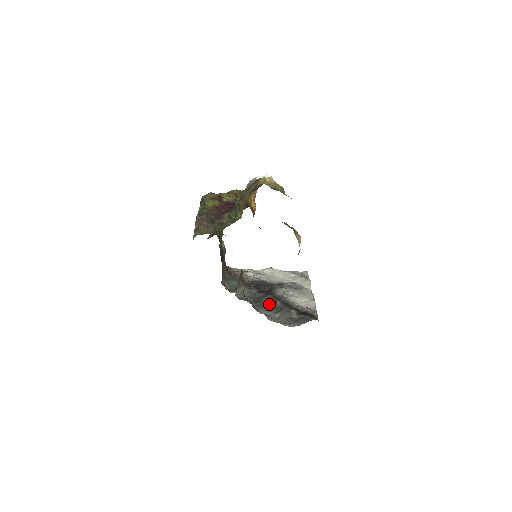
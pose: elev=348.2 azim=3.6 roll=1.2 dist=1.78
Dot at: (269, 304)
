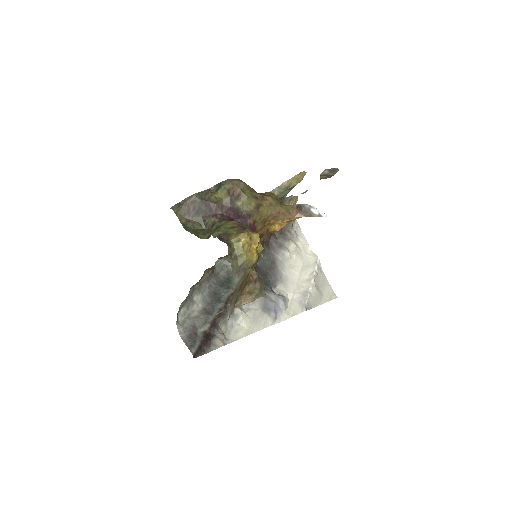
Dot at: (217, 297)
